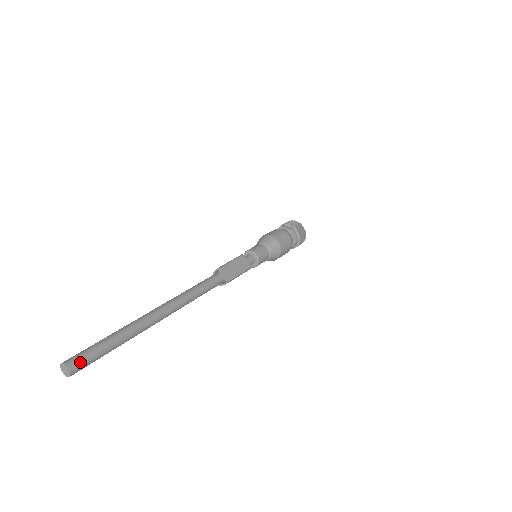
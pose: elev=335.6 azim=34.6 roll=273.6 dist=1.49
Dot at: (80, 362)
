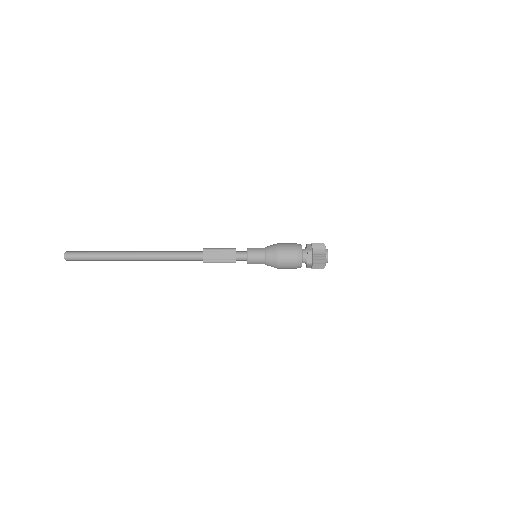
Dot at: (72, 256)
